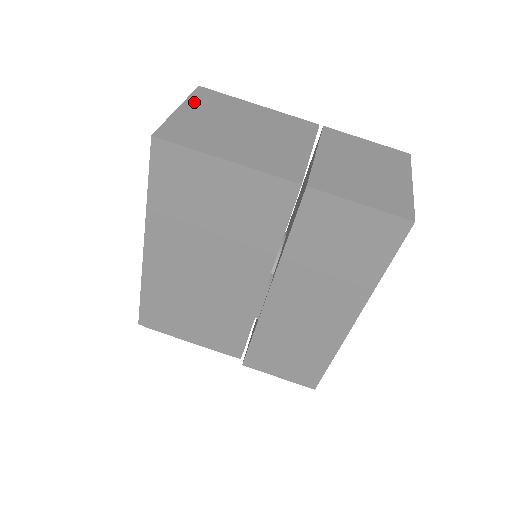
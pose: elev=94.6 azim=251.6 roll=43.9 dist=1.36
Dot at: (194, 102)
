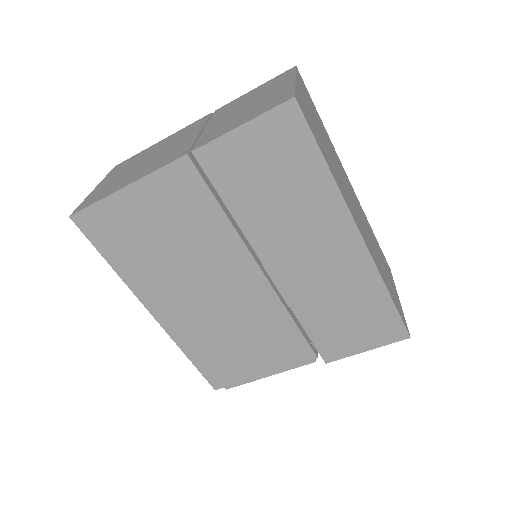
Dot at: (108, 177)
